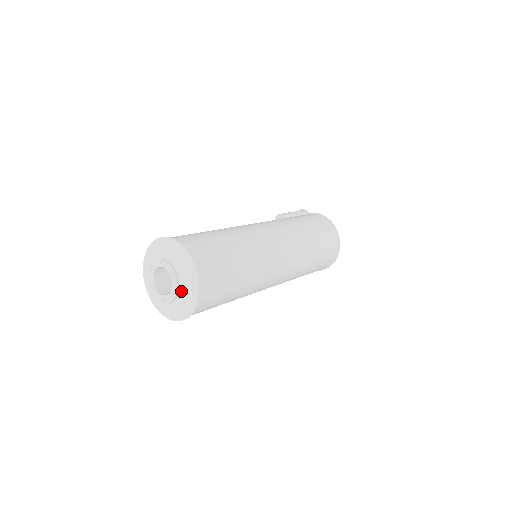
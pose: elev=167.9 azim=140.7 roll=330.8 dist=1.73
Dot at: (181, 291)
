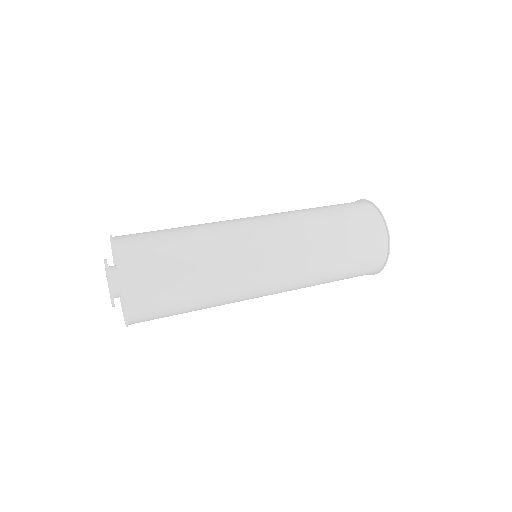
Dot at: (119, 285)
